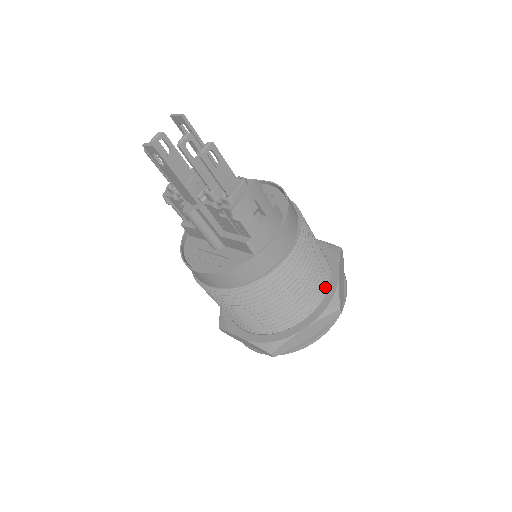
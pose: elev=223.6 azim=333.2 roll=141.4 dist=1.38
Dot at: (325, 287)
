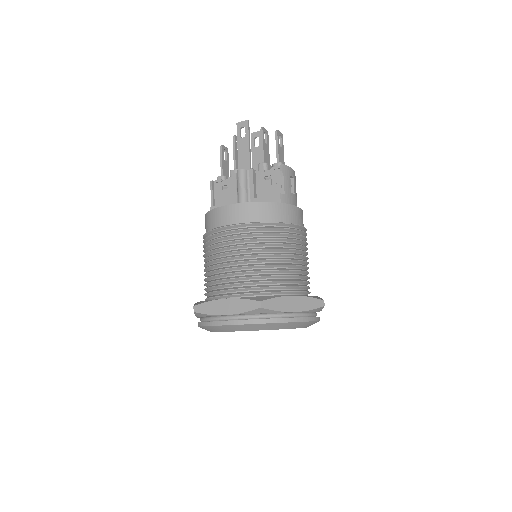
Dot at: occluded
